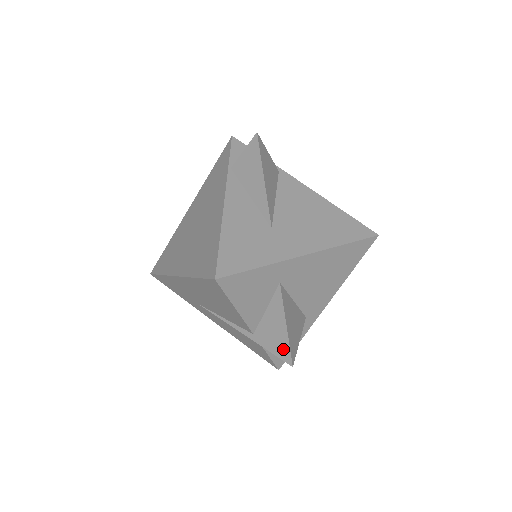
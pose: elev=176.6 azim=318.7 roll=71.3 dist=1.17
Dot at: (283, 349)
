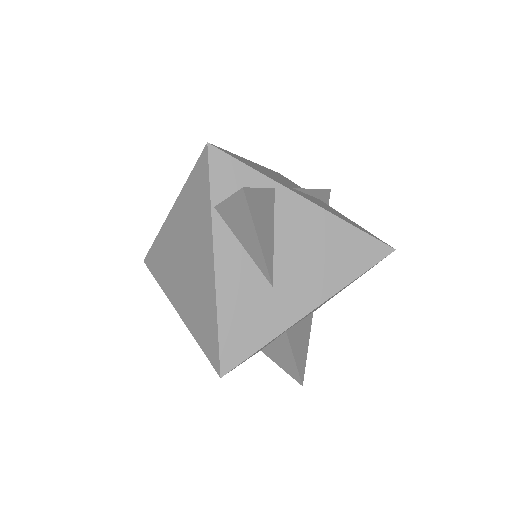
Dot at: (293, 372)
